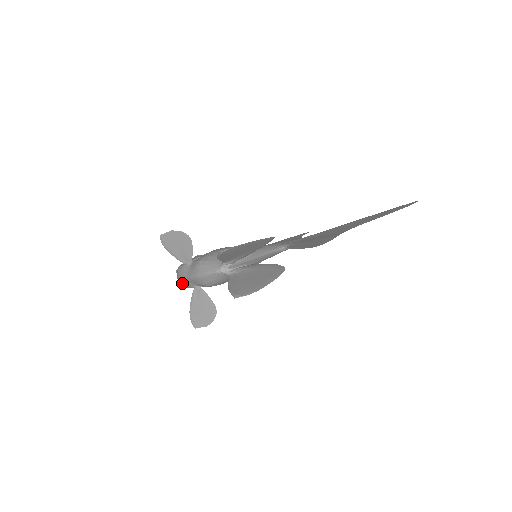
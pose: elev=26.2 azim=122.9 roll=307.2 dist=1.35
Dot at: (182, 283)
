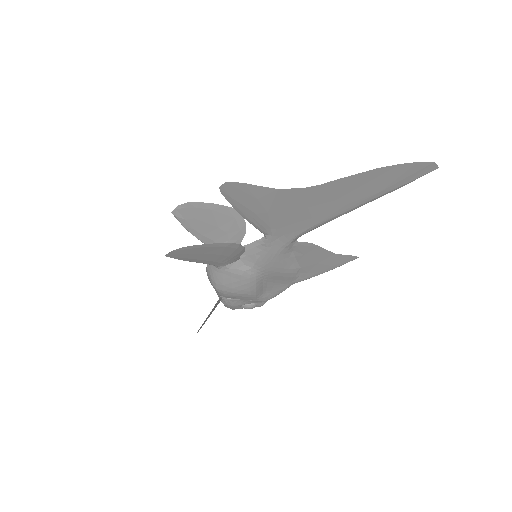
Dot at: occluded
